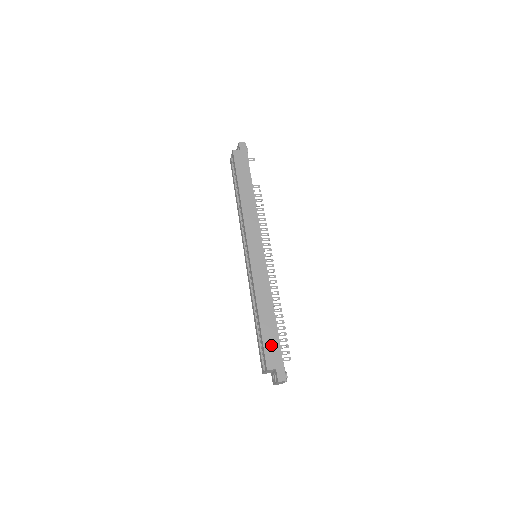
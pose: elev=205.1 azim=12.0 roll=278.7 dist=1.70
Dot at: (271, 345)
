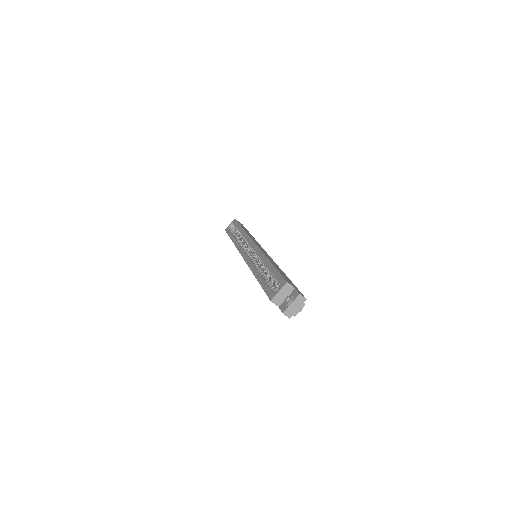
Dot at: (286, 278)
